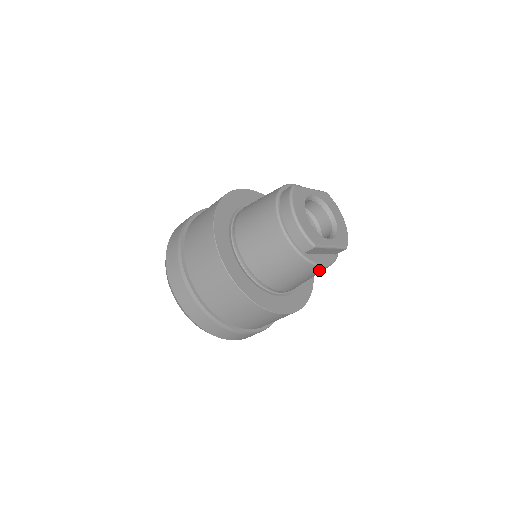
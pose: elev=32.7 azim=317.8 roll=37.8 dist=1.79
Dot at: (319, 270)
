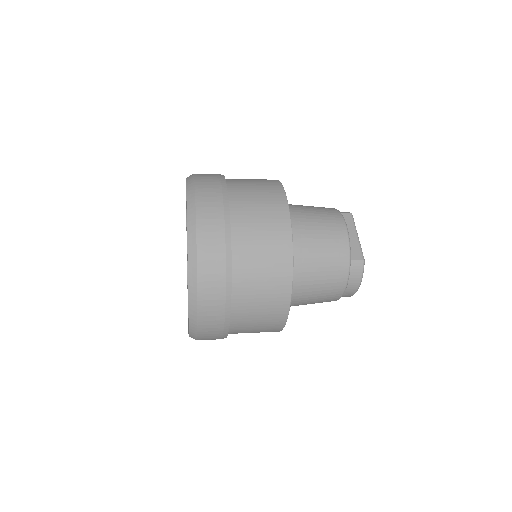
Dot at: occluded
